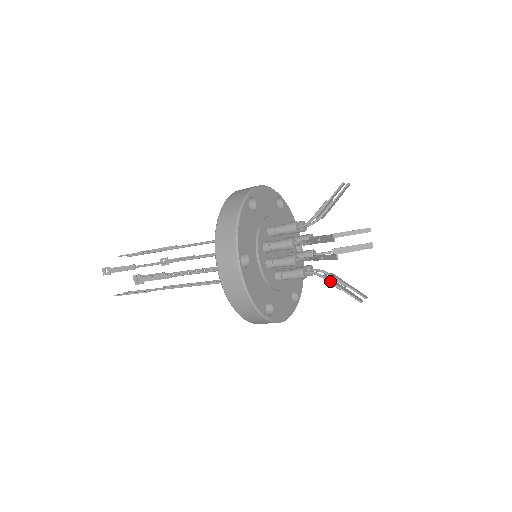
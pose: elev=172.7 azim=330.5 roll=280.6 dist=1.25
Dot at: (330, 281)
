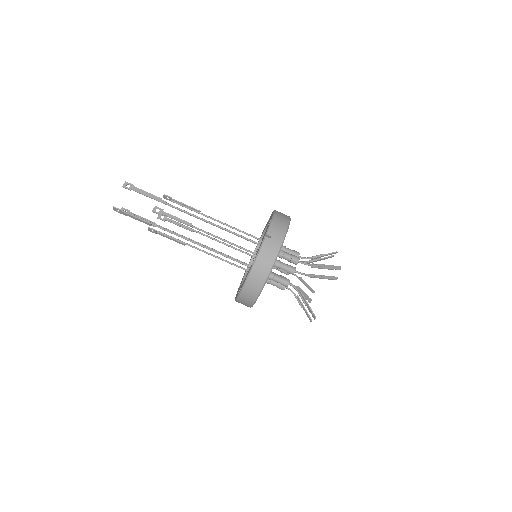
Dot at: occluded
